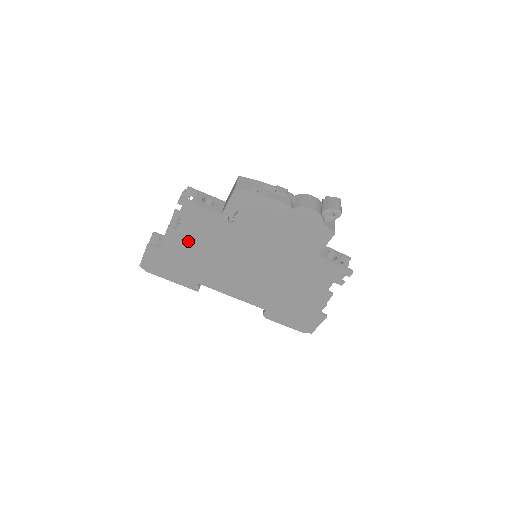
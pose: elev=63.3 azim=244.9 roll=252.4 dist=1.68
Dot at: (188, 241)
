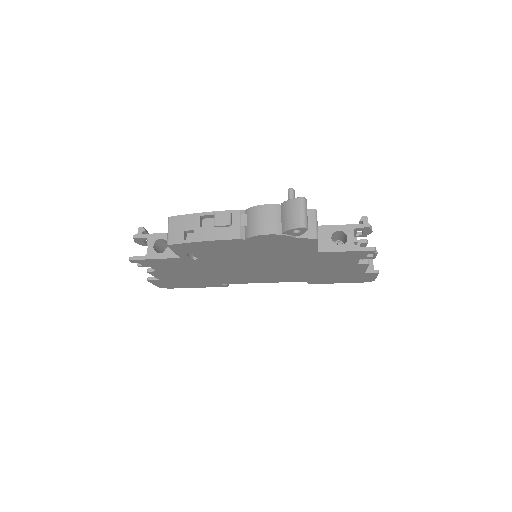
Dot at: (176, 273)
